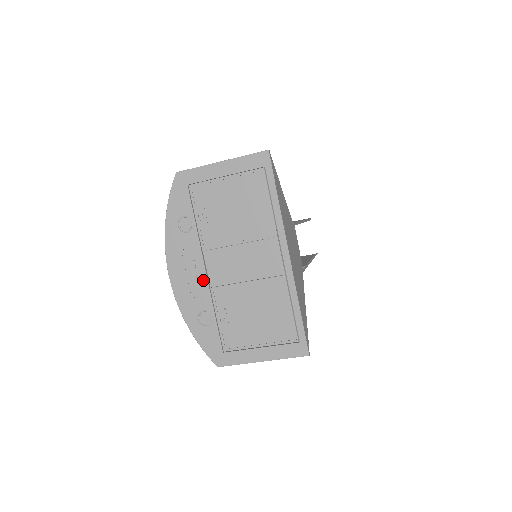
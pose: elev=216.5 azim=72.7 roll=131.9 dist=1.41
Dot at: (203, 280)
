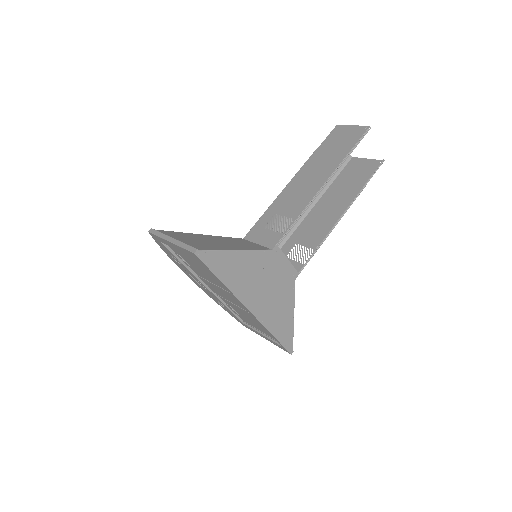
Dot at: (208, 290)
